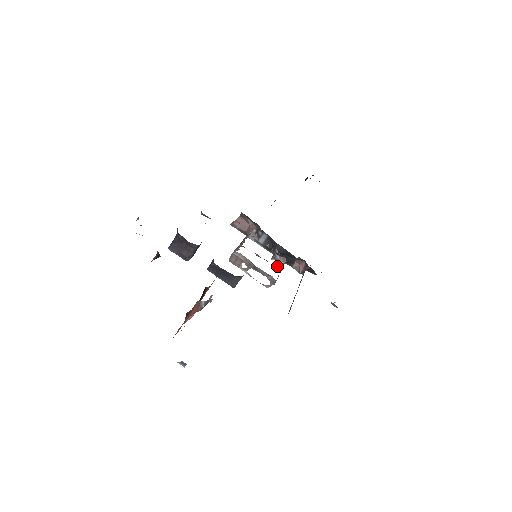
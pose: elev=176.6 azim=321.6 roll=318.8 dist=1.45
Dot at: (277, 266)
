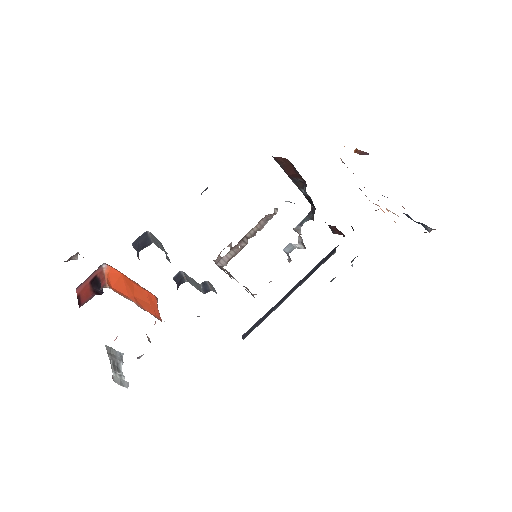
Dot at: (288, 253)
